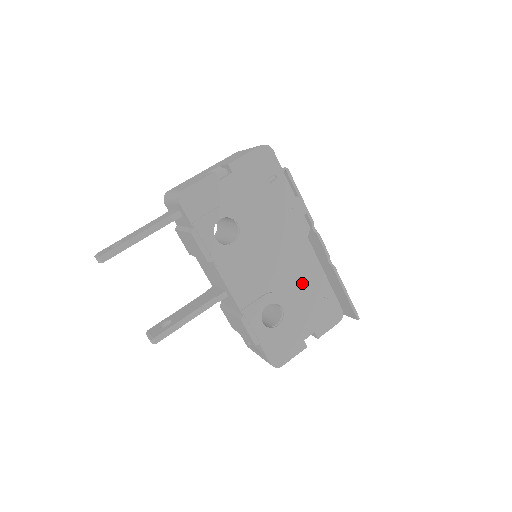
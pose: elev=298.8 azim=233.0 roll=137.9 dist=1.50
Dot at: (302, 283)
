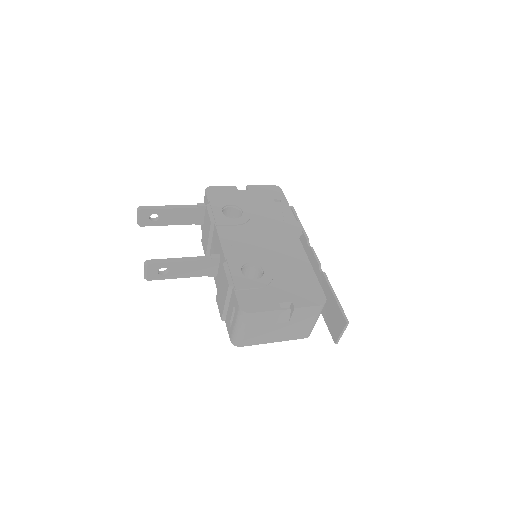
Dot at: (287, 263)
